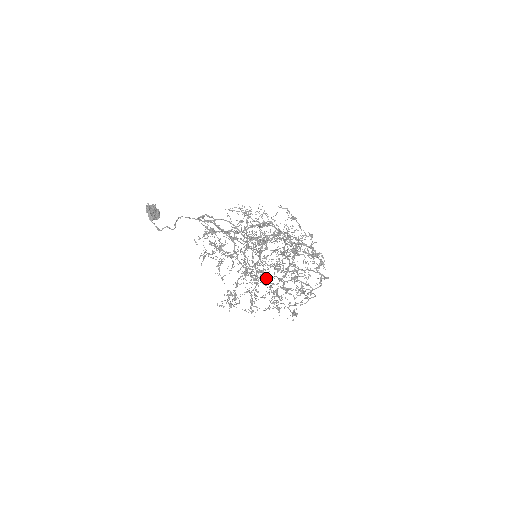
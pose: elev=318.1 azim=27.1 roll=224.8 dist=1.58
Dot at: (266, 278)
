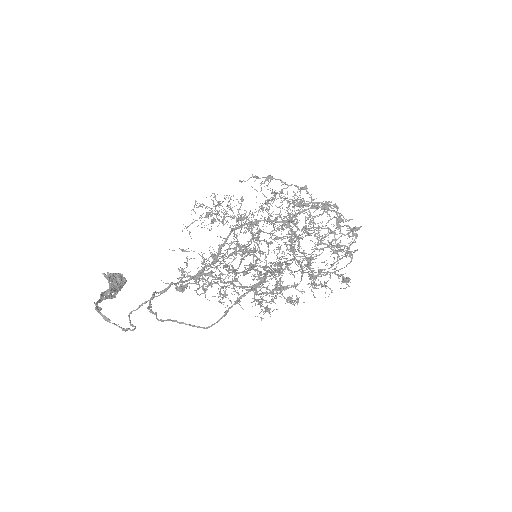
Dot at: occluded
